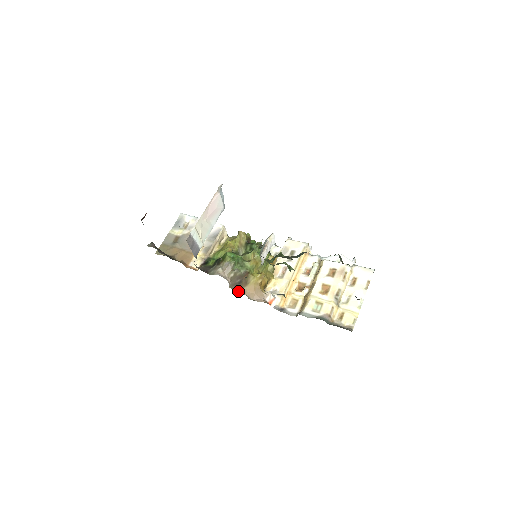
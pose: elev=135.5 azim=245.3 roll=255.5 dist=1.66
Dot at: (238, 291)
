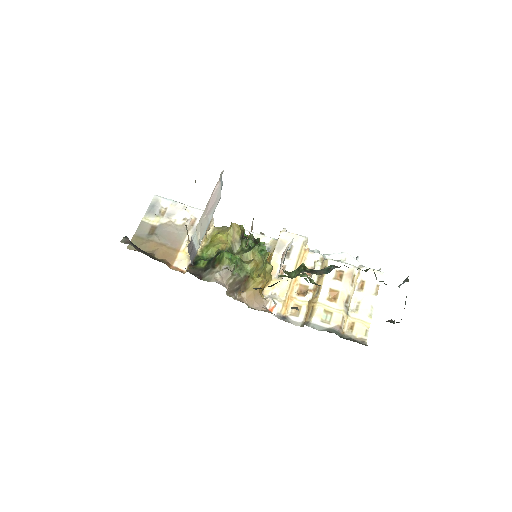
Dot at: (236, 299)
